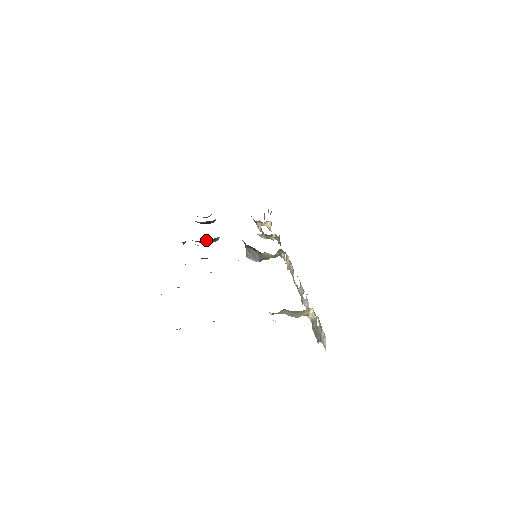
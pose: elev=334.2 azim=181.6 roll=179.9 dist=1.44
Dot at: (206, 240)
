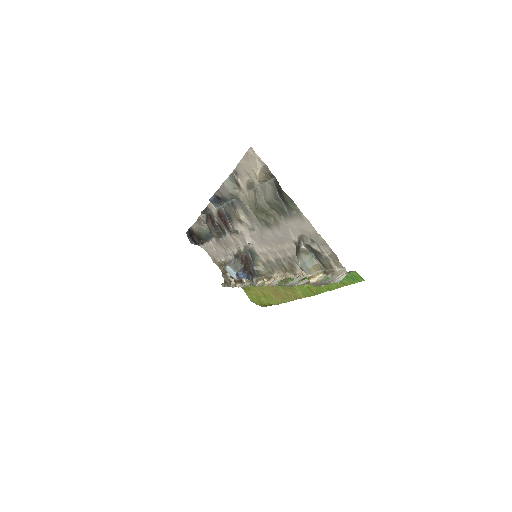
Dot at: (217, 227)
